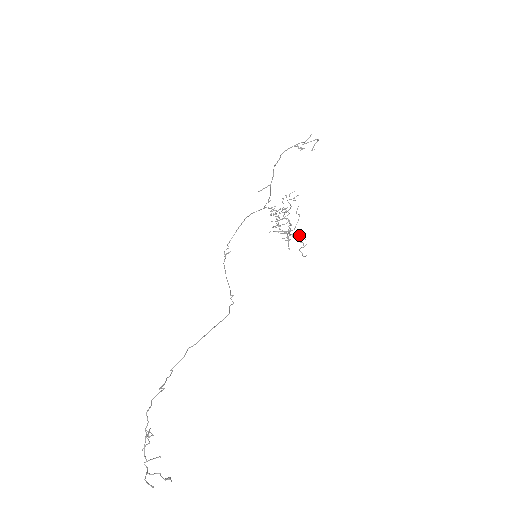
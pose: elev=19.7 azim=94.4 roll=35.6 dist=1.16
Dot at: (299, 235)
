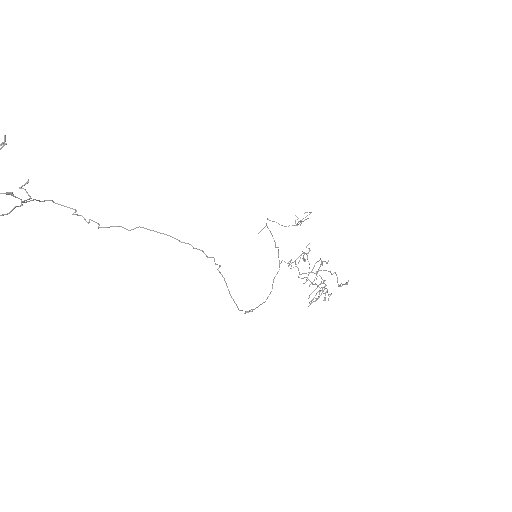
Dot at: (321, 261)
